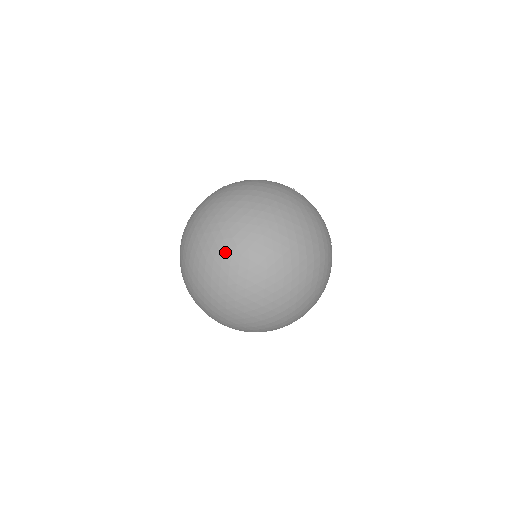
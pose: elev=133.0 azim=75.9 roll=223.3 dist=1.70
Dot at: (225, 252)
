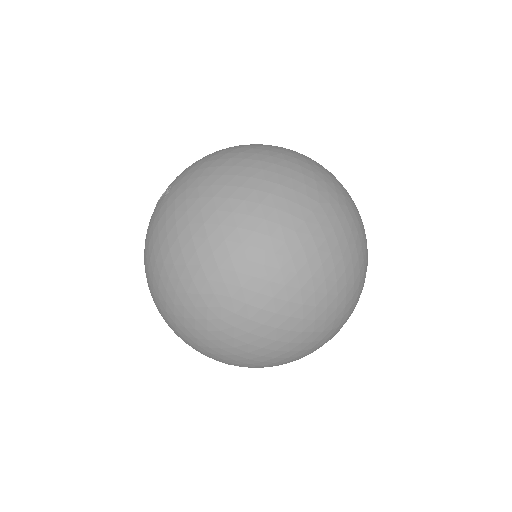
Dot at: (302, 212)
